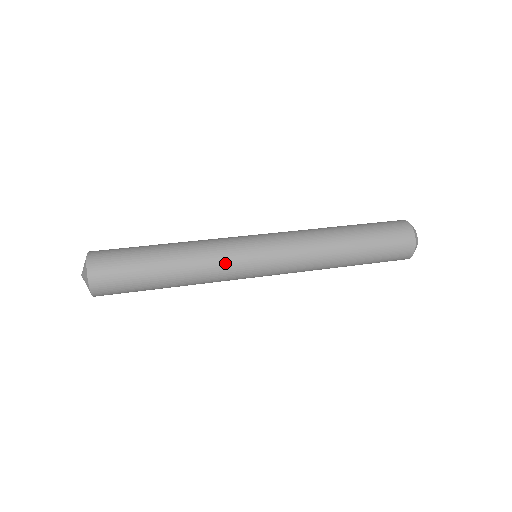
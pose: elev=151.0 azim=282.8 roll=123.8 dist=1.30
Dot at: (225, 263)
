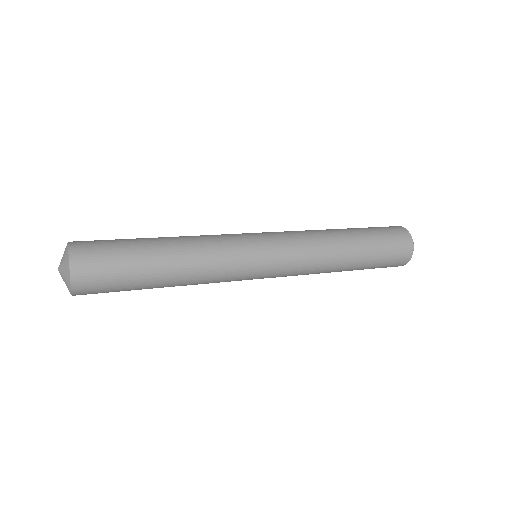
Dot at: (226, 248)
